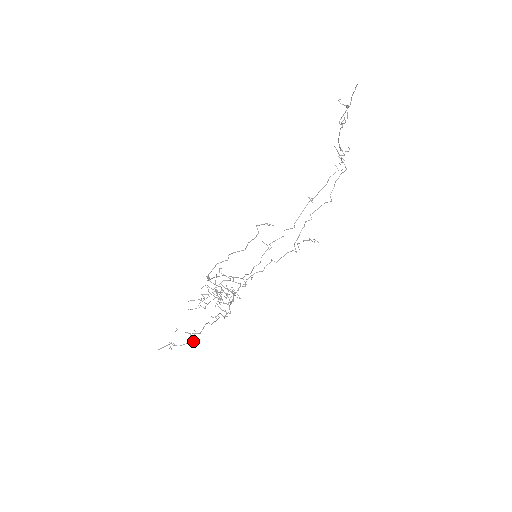
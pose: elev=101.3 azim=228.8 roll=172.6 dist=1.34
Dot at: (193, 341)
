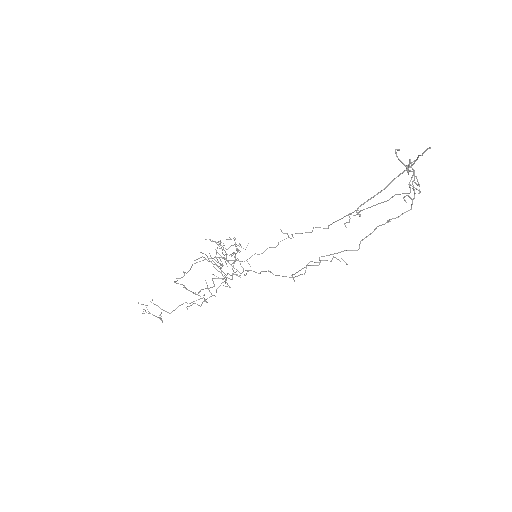
Dot at: (161, 319)
